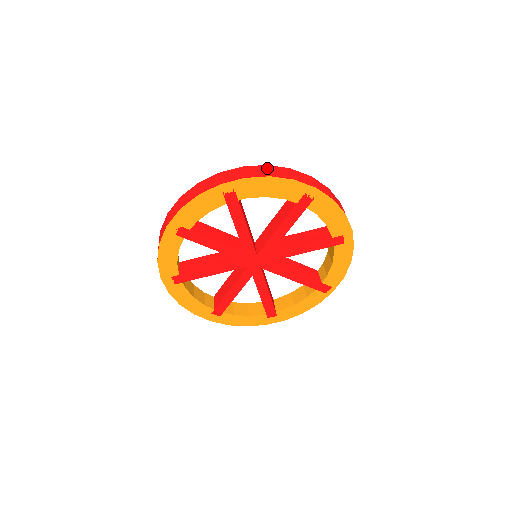
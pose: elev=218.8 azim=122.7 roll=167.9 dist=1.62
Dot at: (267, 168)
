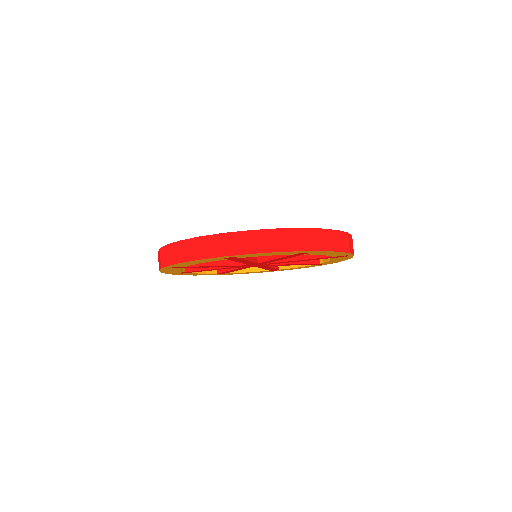
Dot at: (180, 247)
